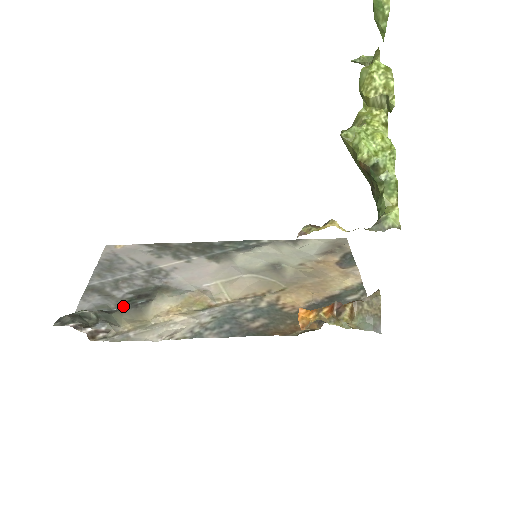
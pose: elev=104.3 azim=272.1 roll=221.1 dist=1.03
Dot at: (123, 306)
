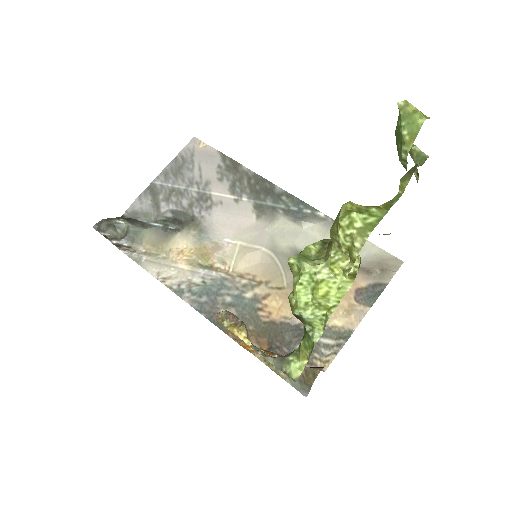
Dot at: (158, 224)
